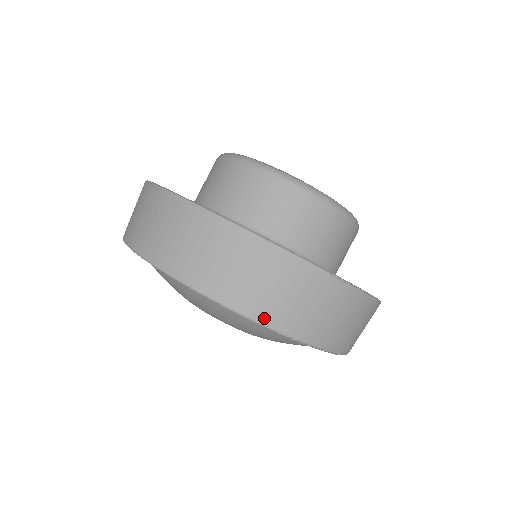
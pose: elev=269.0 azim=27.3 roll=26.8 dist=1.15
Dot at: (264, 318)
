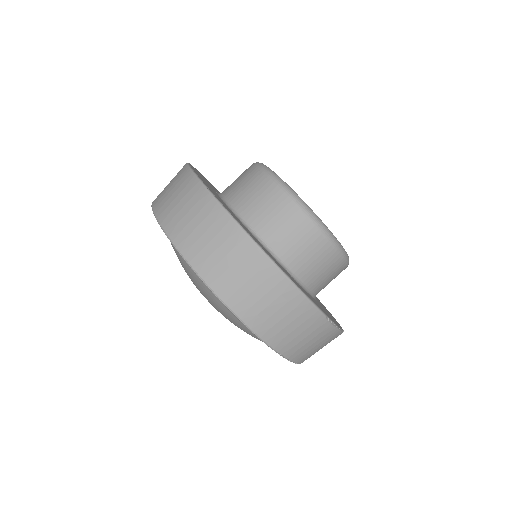
Dot at: (266, 336)
